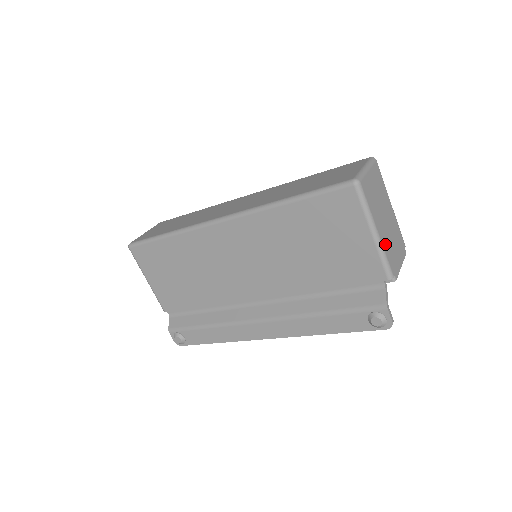
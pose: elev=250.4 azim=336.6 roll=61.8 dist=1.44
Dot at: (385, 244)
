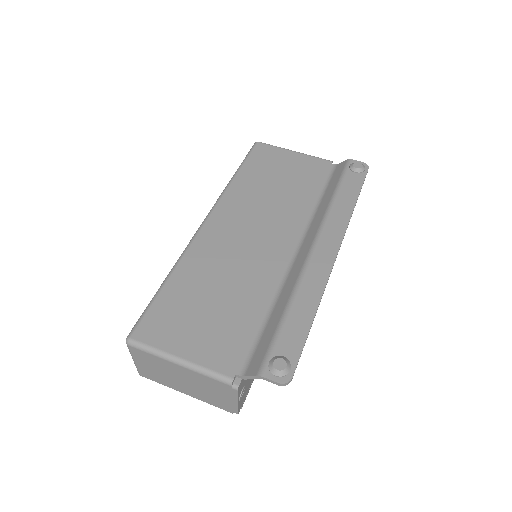
Dot at: occluded
